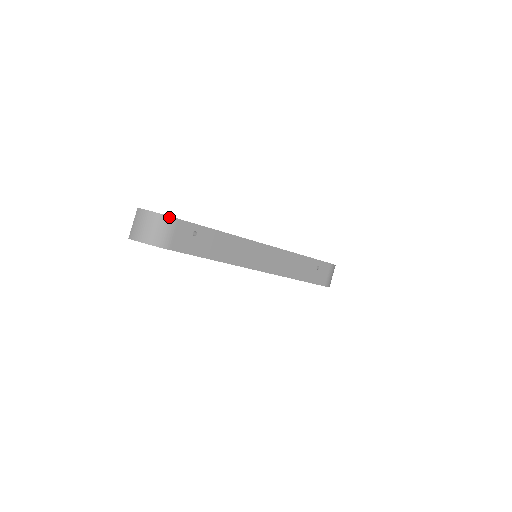
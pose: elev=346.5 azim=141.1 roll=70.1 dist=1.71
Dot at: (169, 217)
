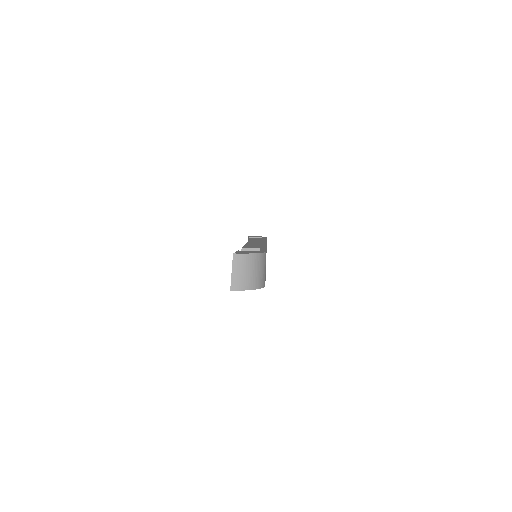
Dot at: (264, 253)
